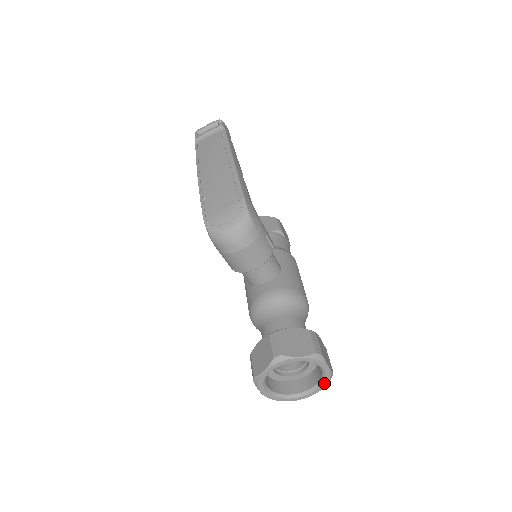
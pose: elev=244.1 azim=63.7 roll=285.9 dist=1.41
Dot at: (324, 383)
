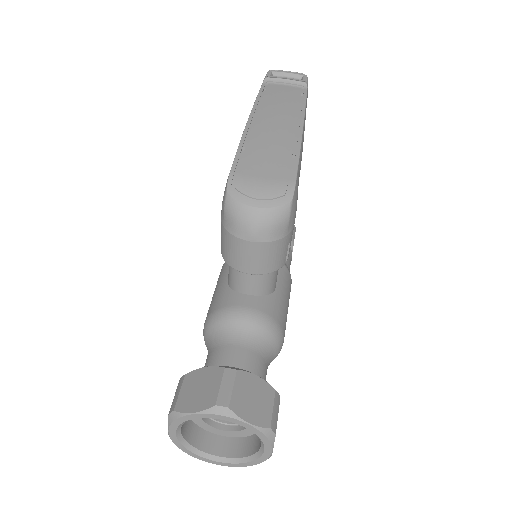
Dot at: (252, 462)
